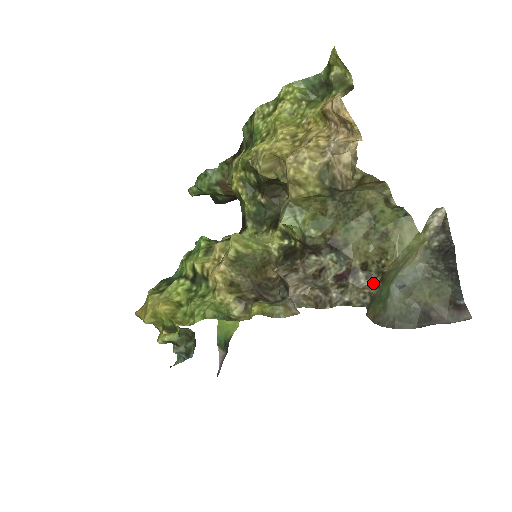
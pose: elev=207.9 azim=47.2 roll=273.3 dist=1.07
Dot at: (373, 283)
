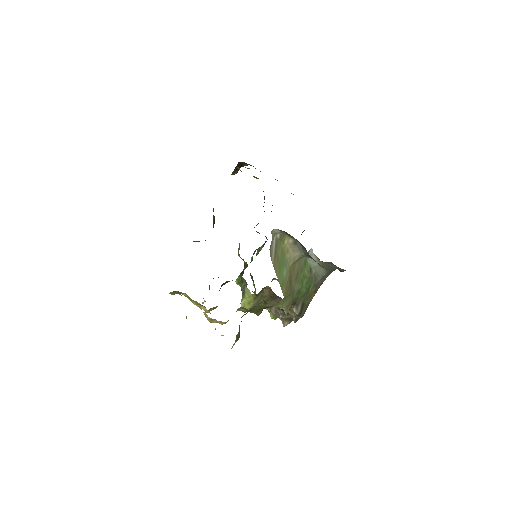
Dot at: (294, 308)
